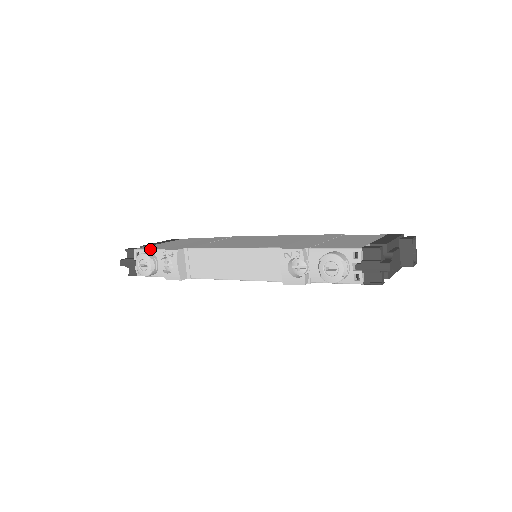
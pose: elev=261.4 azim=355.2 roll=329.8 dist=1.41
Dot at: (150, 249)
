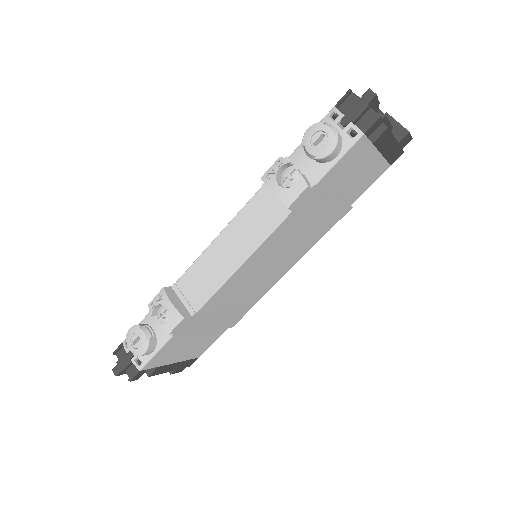
Dot at: (138, 324)
